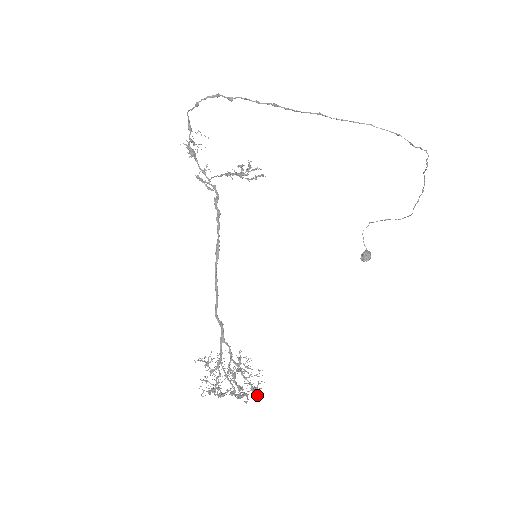
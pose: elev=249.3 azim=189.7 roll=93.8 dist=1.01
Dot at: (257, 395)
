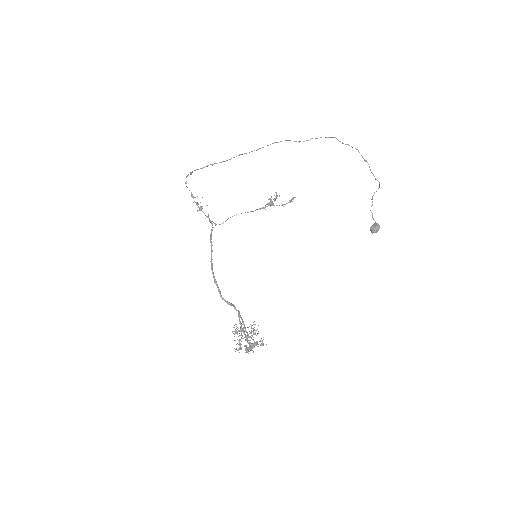
Dot at: occluded
